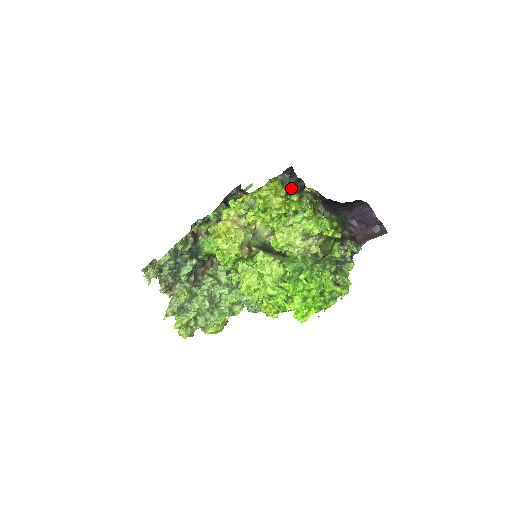
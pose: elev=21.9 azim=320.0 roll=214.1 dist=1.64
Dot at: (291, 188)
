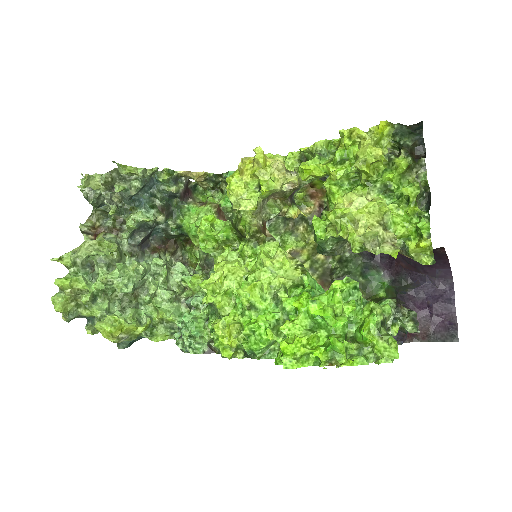
Dot at: (406, 145)
